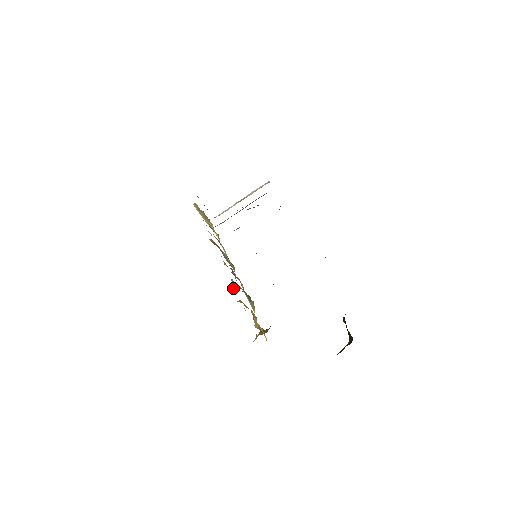
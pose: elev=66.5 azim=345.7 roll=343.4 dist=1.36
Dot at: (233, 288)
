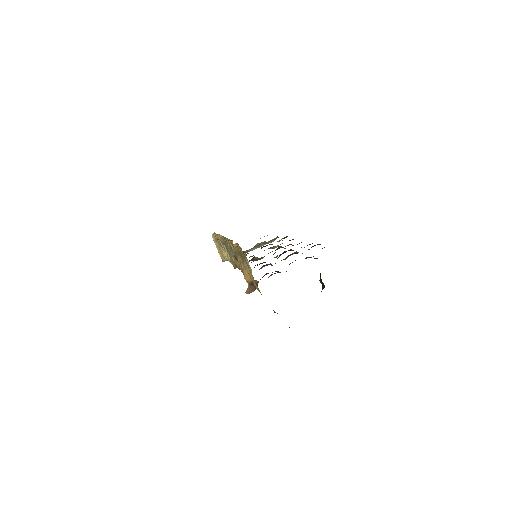
Dot at: occluded
